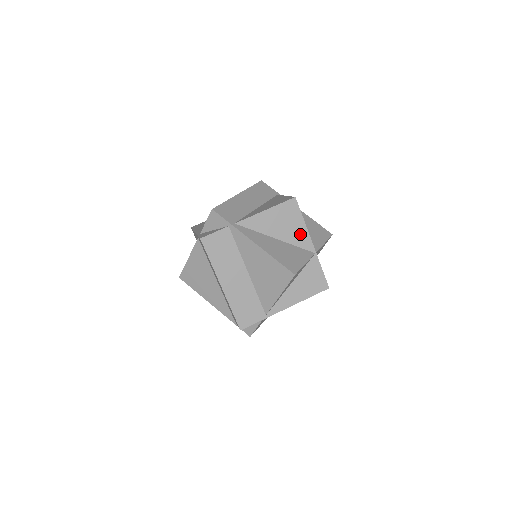
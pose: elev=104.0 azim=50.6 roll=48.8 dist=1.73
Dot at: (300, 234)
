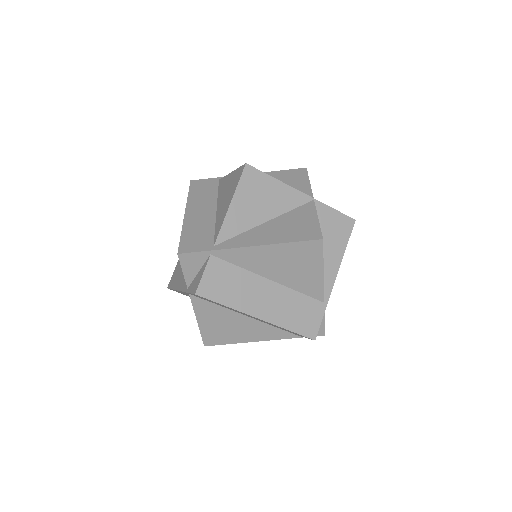
Dot at: (284, 195)
